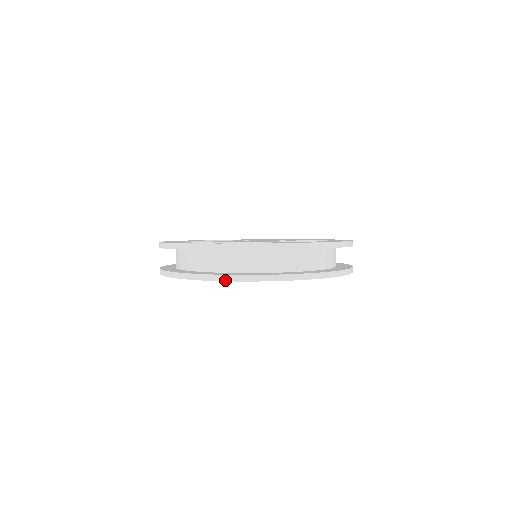
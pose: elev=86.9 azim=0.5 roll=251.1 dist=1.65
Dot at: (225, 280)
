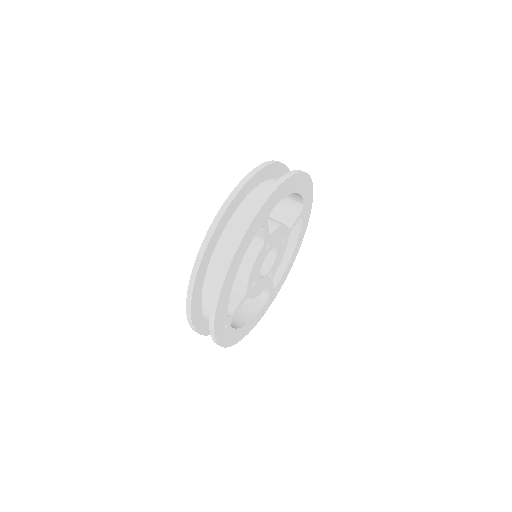
Dot at: (230, 262)
